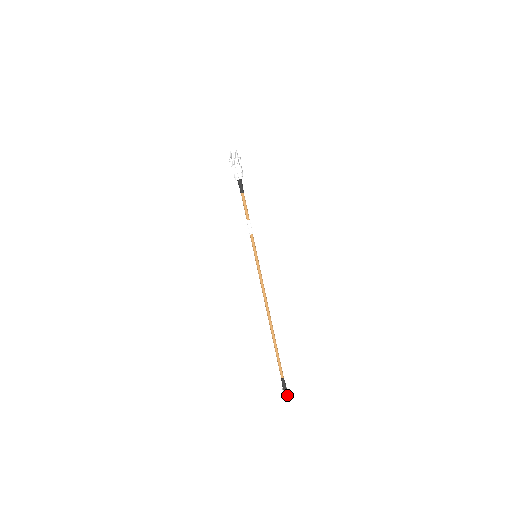
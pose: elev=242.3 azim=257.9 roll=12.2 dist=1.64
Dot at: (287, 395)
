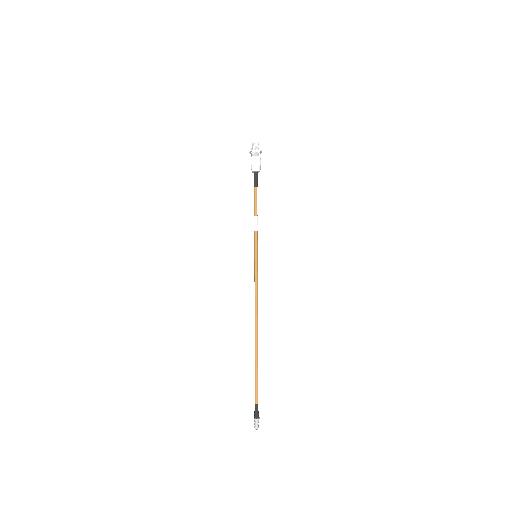
Dot at: (258, 426)
